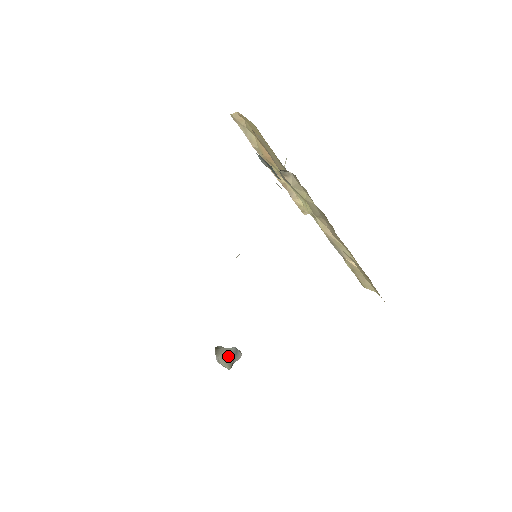
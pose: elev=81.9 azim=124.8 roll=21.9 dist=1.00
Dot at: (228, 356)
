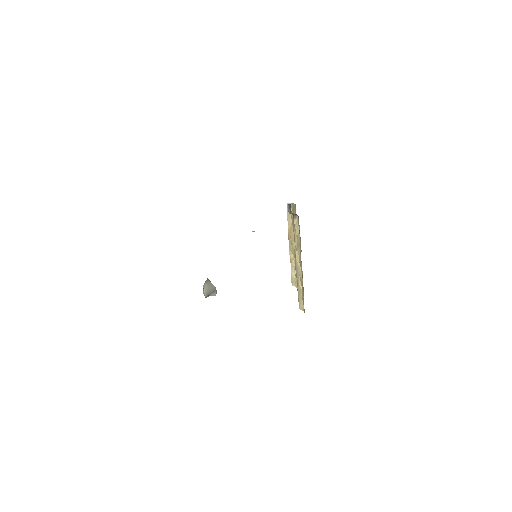
Dot at: (210, 288)
